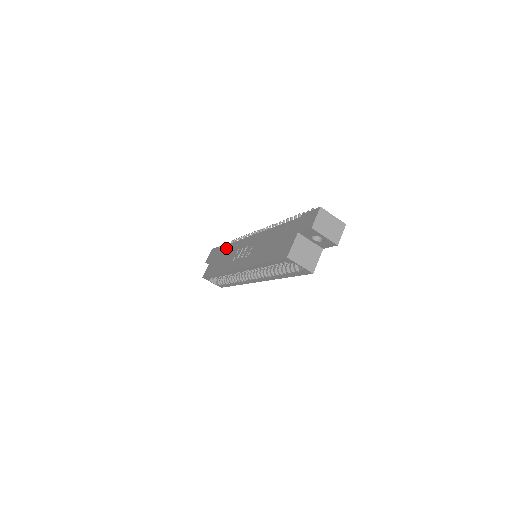
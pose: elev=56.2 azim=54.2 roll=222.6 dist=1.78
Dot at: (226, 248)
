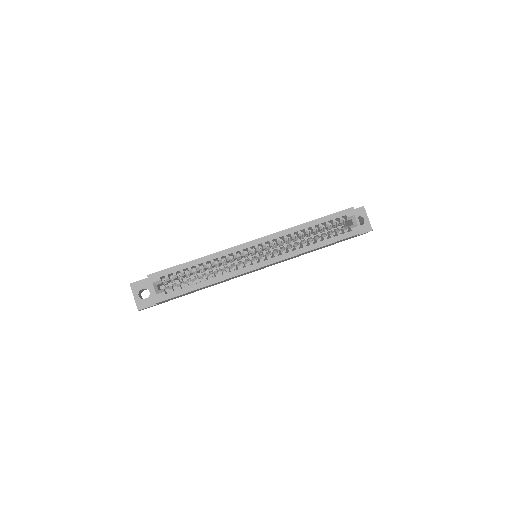
Dot at: occluded
